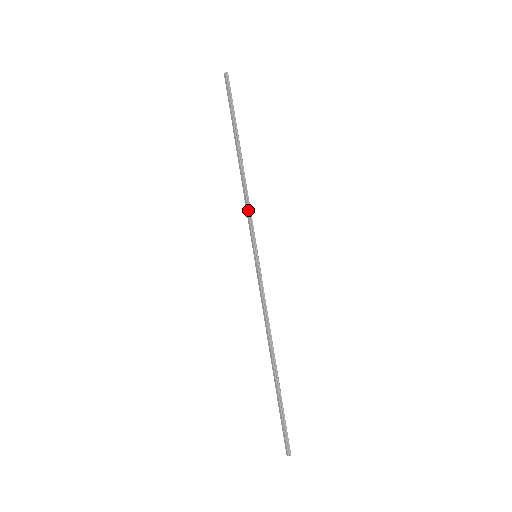
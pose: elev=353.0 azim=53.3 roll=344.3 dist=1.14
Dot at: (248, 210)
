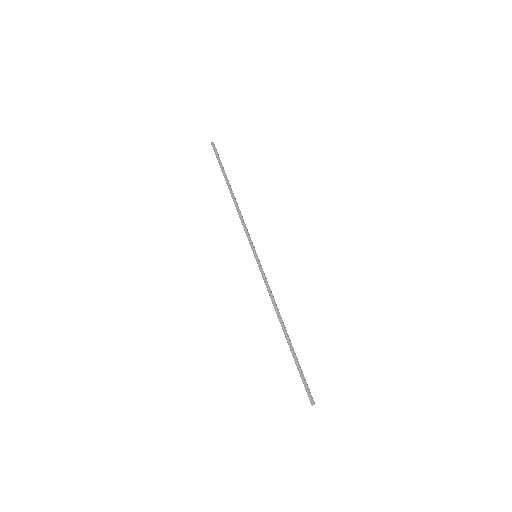
Dot at: (245, 225)
